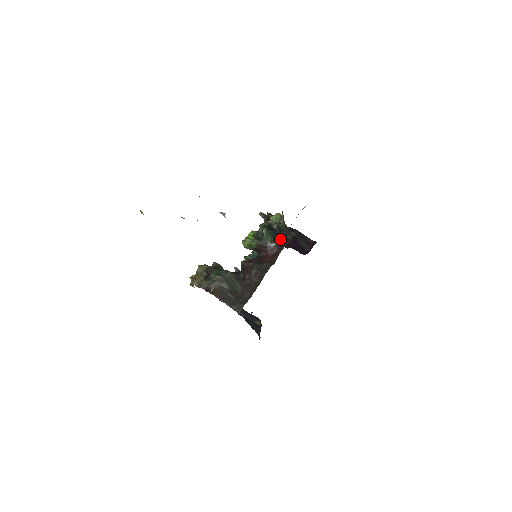
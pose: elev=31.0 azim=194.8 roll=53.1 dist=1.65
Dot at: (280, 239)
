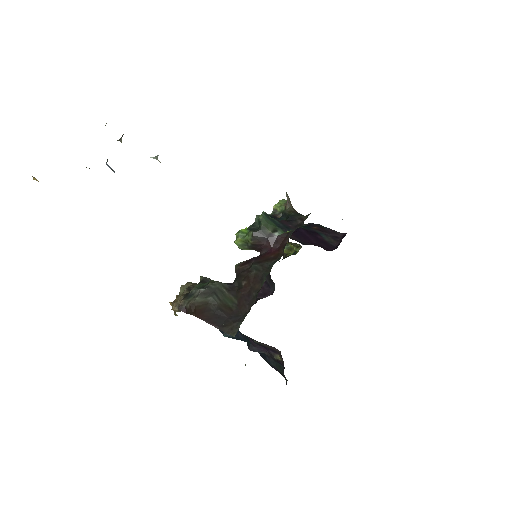
Dot at: (286, 226)
